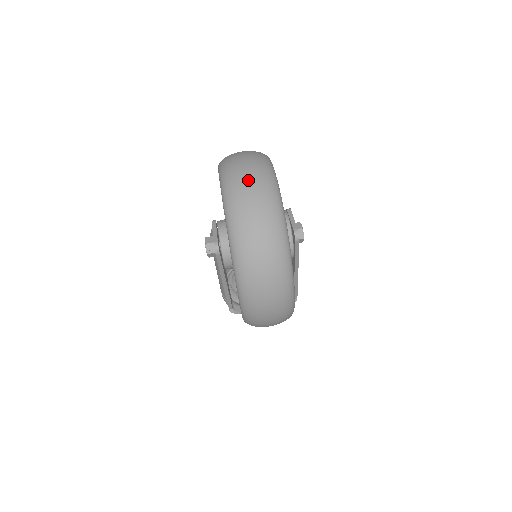
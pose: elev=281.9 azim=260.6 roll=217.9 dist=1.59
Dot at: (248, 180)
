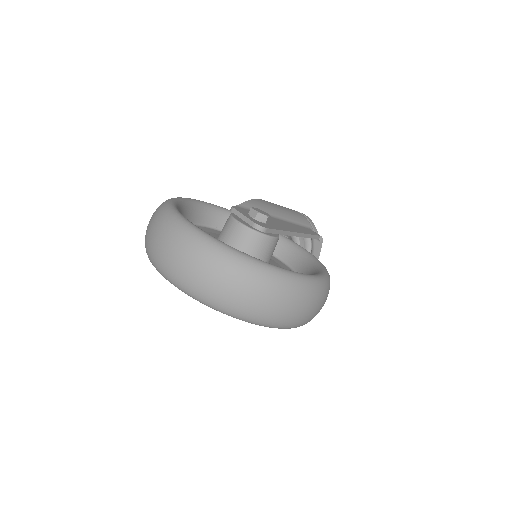
Dot at: (176, 259)
